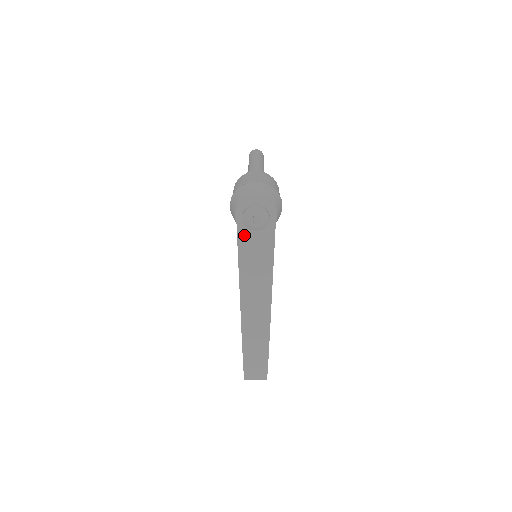
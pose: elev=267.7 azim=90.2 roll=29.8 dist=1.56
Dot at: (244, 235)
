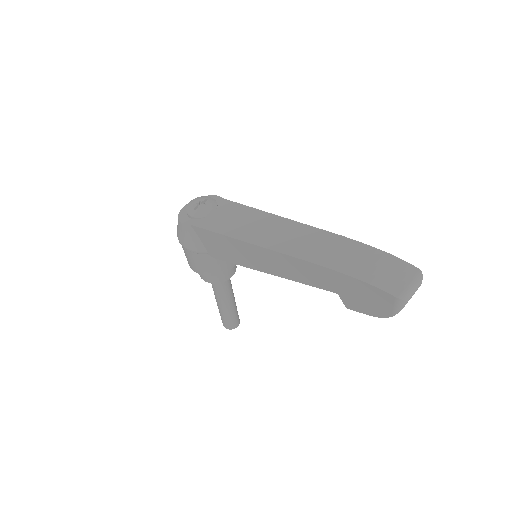
Dot at: (206, 223)
